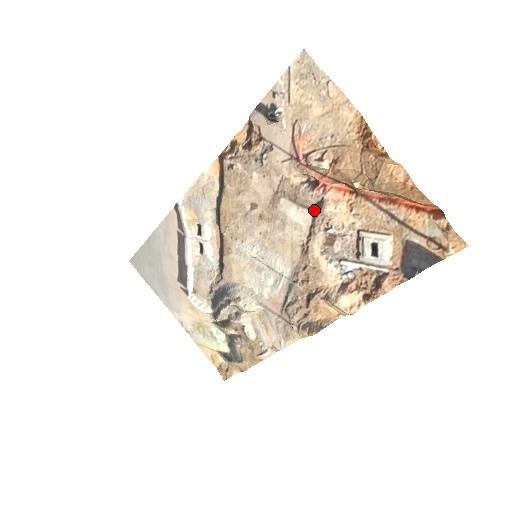
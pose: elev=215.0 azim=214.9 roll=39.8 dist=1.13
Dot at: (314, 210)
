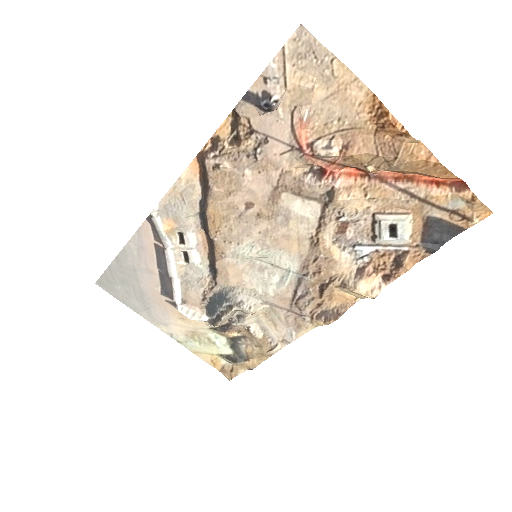
Dot at: (323, 201)
